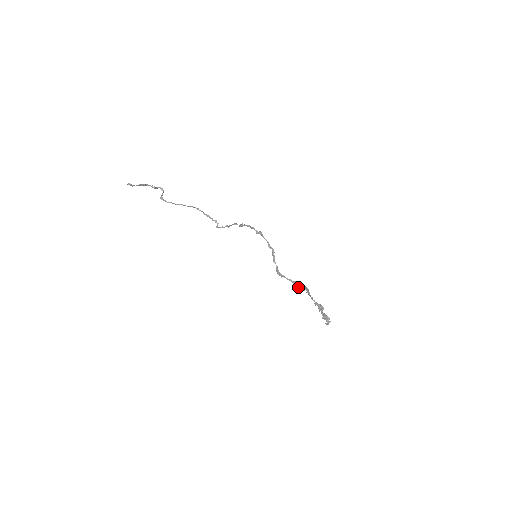
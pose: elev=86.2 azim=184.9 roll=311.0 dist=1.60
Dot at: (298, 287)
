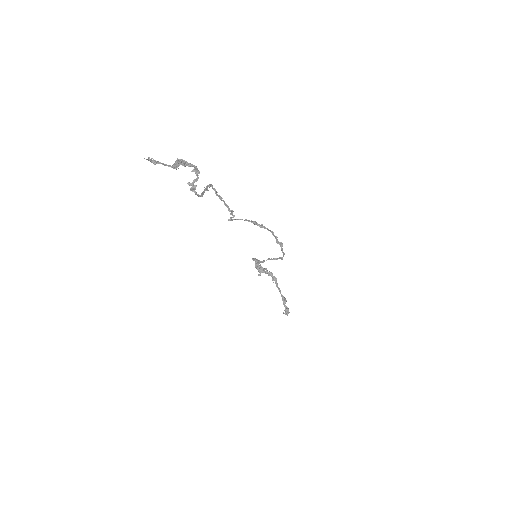
Dot at: (257, 264)
